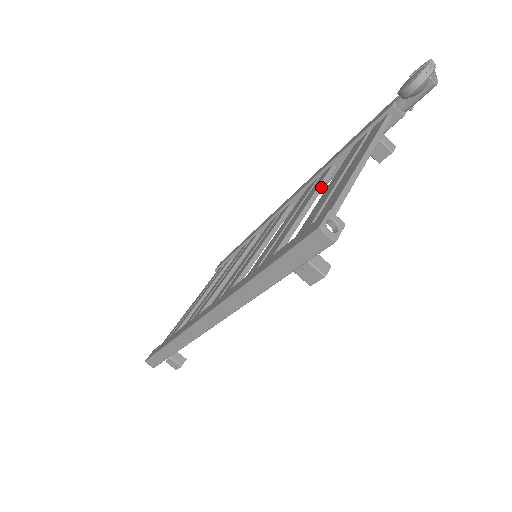
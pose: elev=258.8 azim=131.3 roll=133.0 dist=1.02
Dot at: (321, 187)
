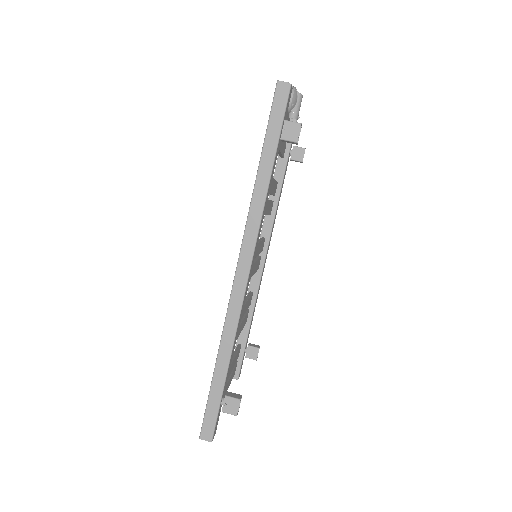
Dot at: occluded
